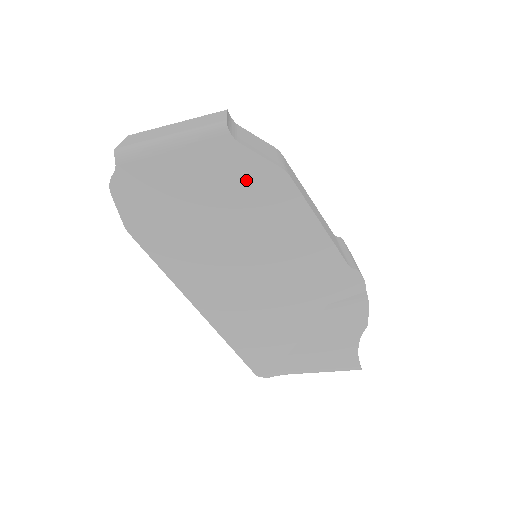
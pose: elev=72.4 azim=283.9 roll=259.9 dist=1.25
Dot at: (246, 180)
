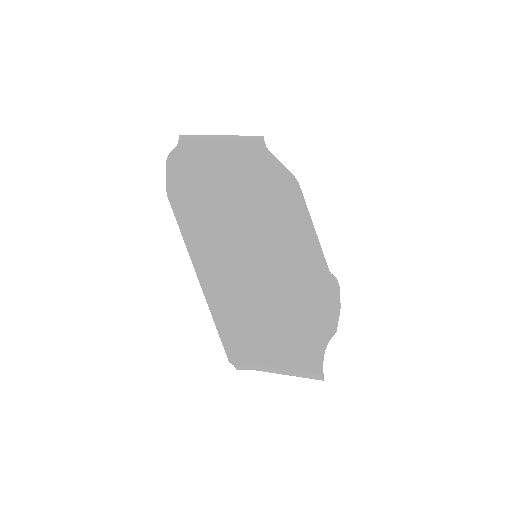
Dot at: (267, 179)
